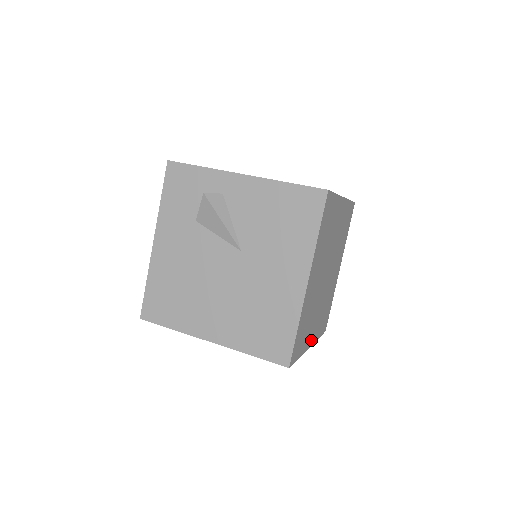
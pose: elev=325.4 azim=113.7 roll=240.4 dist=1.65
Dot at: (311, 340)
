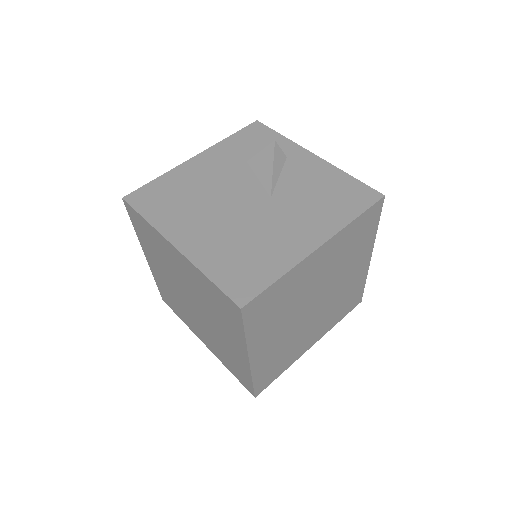
Dot at: (255, 354)
